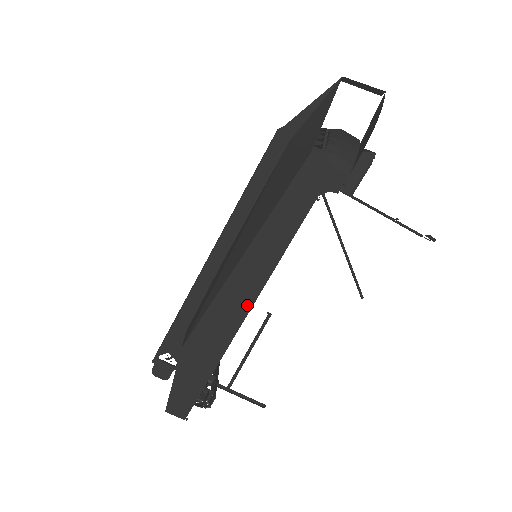
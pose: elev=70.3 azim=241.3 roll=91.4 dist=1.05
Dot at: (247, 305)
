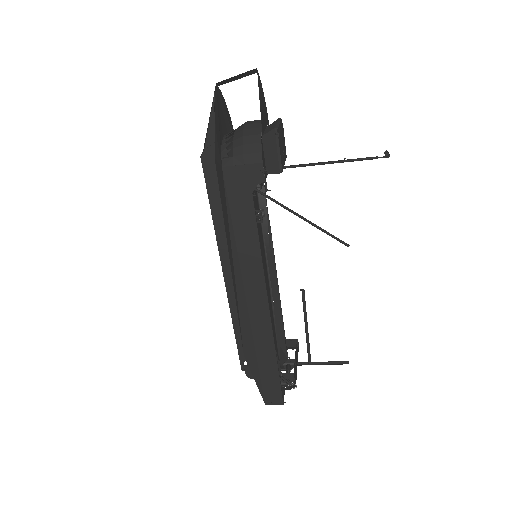
Dot at: (263, 302)
